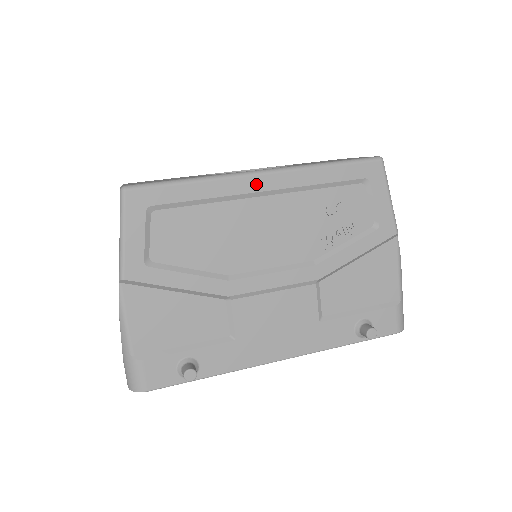
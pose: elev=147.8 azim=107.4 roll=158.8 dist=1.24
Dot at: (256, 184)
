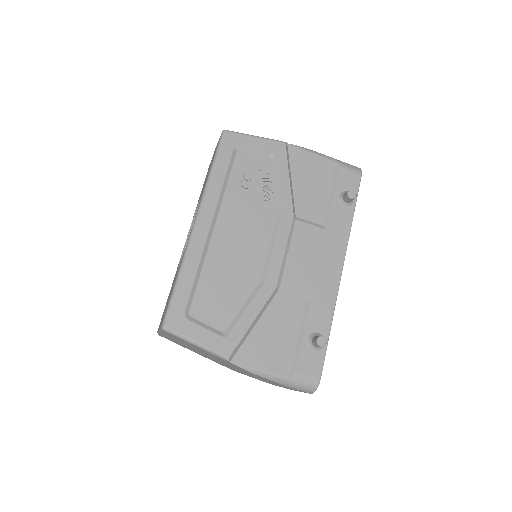
Dot at: (202, 231)
